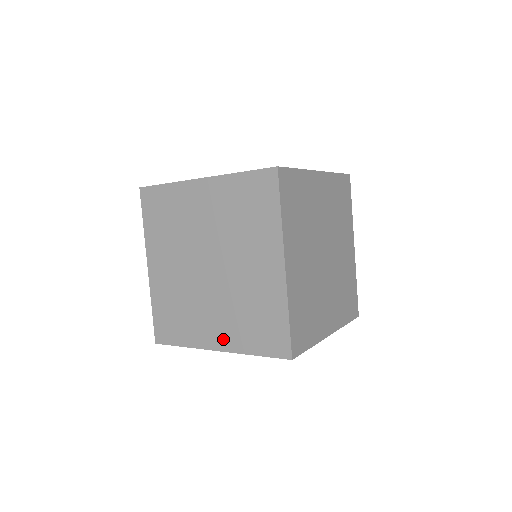
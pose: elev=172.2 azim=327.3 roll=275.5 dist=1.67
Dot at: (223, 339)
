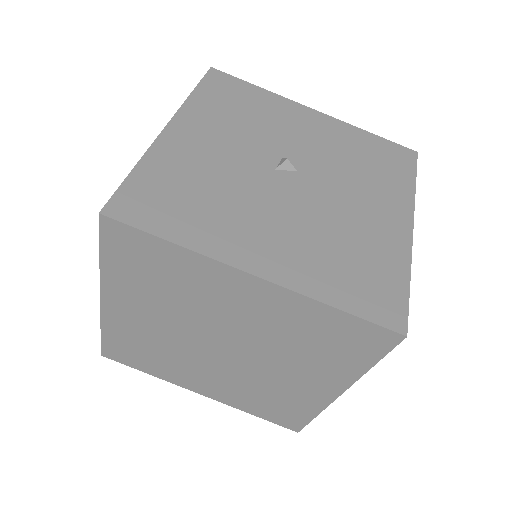
Dot at: (214, 393)
